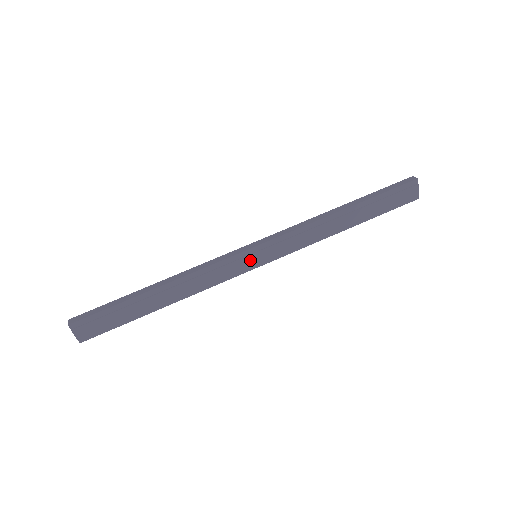
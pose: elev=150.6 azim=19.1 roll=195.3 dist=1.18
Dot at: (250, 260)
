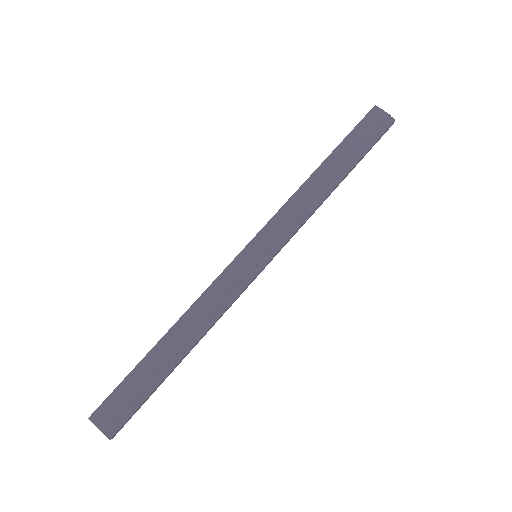
Dot at: (250, 261)
